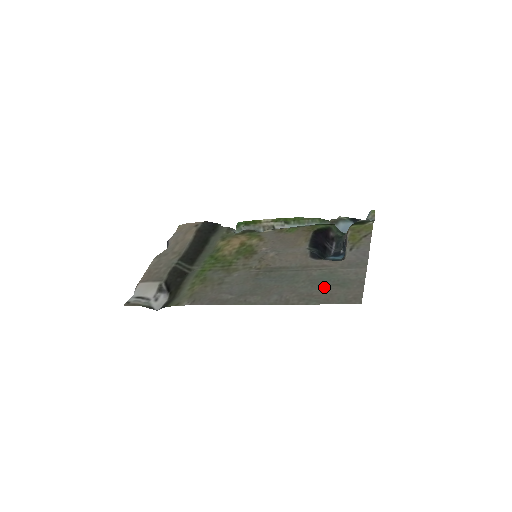
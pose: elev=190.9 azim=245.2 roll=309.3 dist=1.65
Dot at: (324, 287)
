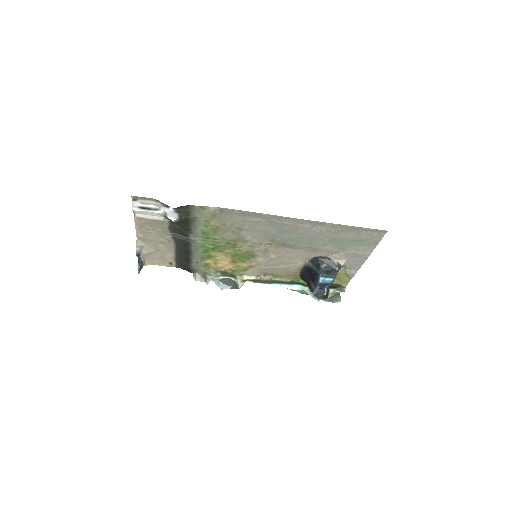
Dot at: (346, 238)
